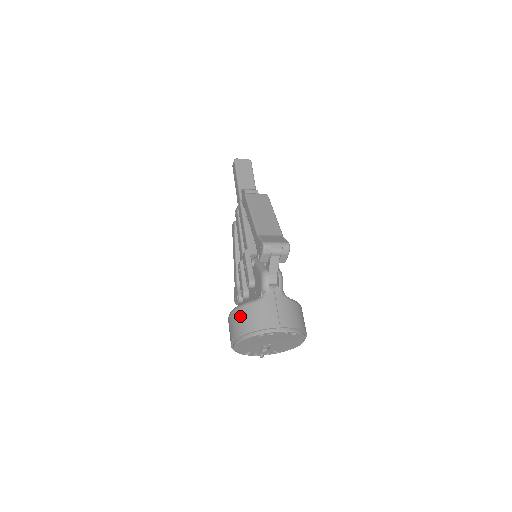
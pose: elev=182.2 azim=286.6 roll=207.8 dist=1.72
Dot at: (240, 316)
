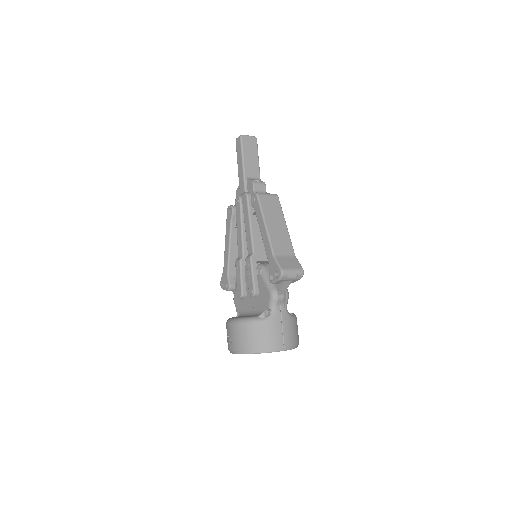
Dot at: (246, 331)
